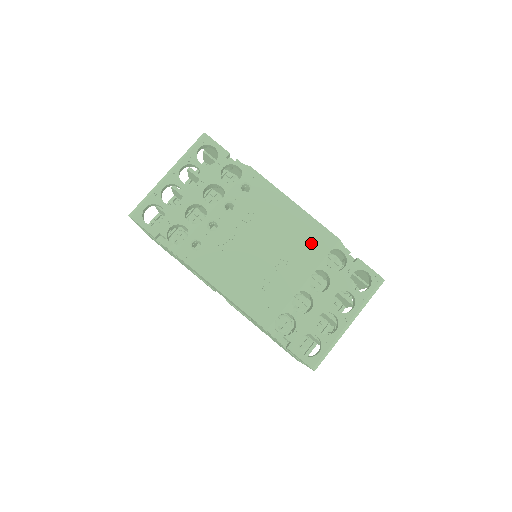
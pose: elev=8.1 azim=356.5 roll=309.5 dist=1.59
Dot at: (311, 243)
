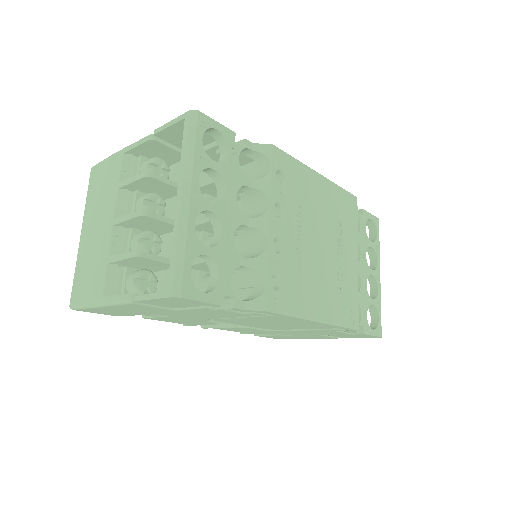
Dot at: (346, 214)
